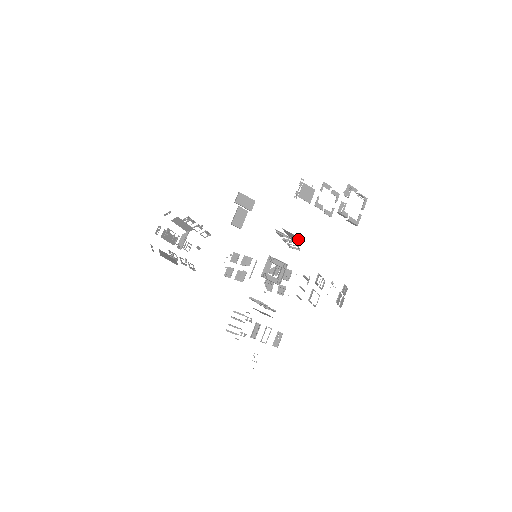
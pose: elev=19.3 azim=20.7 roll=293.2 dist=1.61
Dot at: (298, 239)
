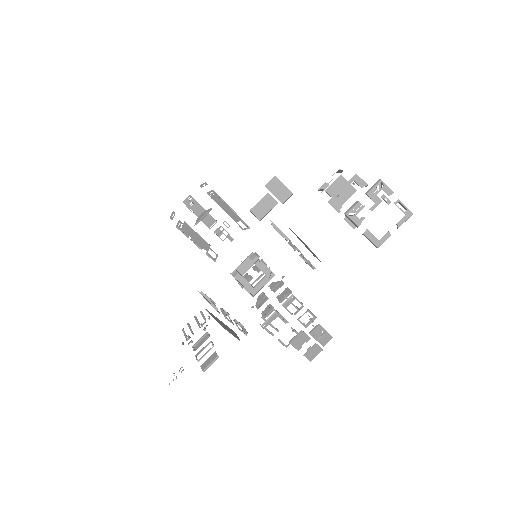
Dot at: occluded
